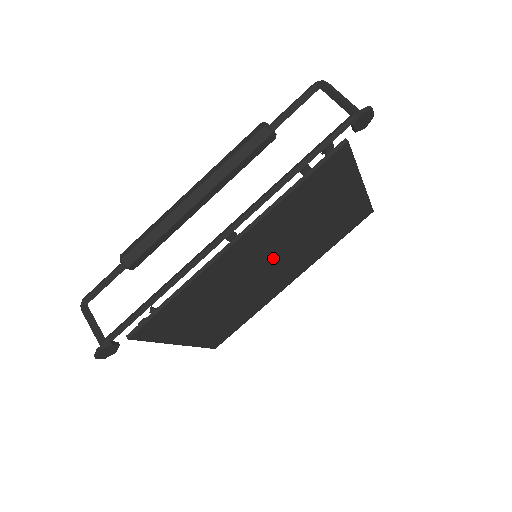
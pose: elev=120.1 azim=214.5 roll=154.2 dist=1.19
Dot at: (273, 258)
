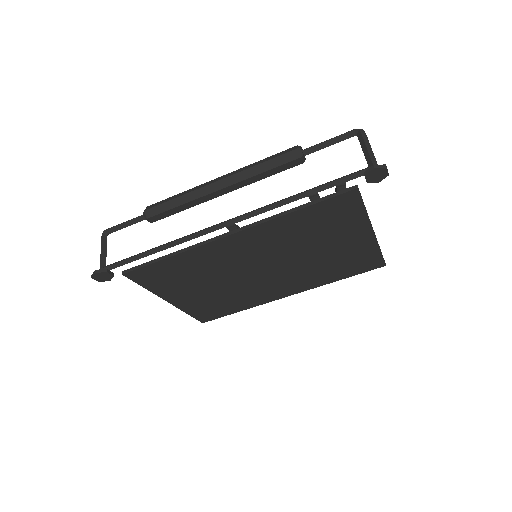
Dot at: (270, 264)
